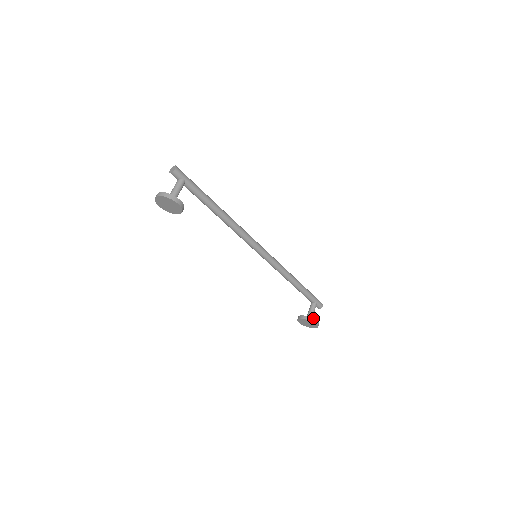
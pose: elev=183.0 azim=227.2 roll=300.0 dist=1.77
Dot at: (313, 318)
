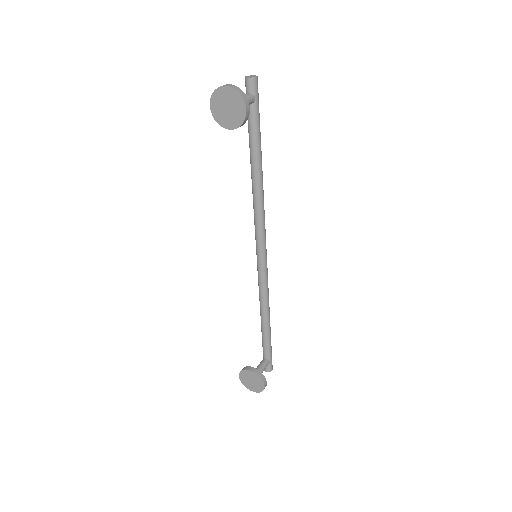
Dot at: (264, 376)
